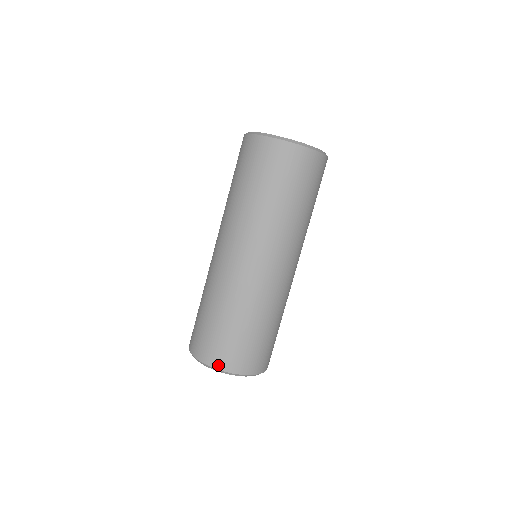
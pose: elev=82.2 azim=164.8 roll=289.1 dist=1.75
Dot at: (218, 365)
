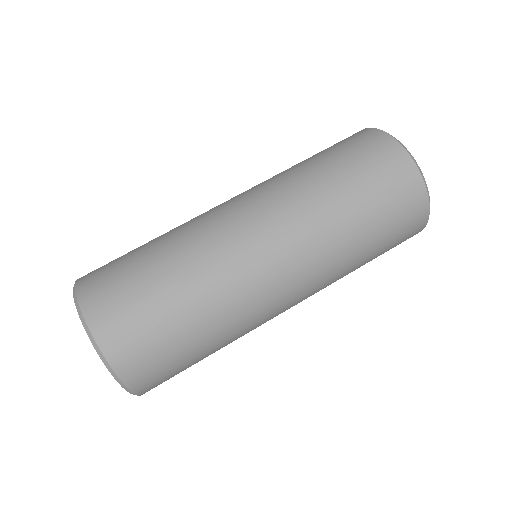
Dot at: (103, 338)
